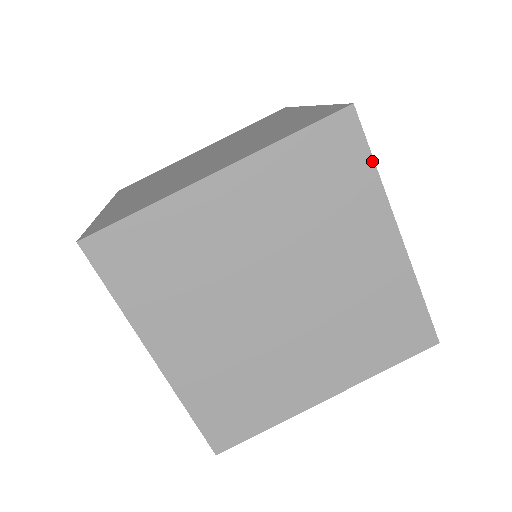
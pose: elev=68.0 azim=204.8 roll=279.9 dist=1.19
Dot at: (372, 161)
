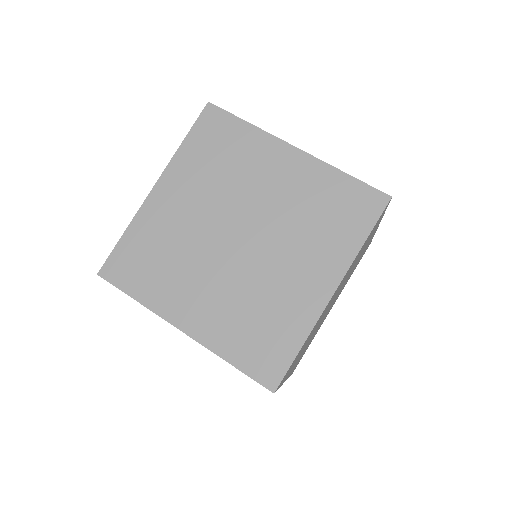
Dot at: occluded
